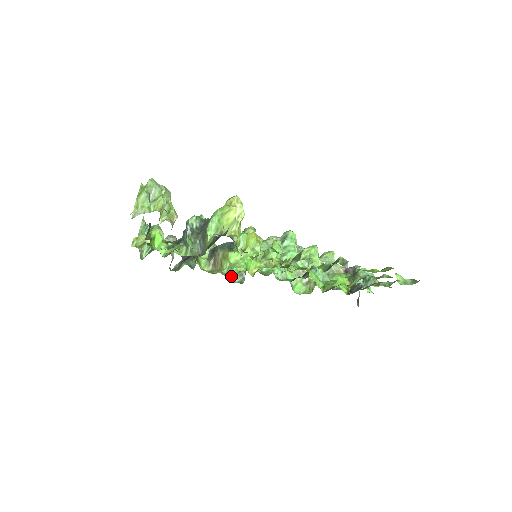
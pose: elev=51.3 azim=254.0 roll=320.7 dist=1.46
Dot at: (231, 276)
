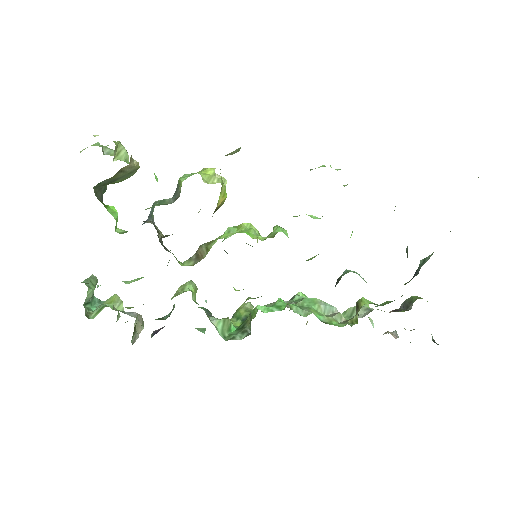
Dot at: (229, 337)
